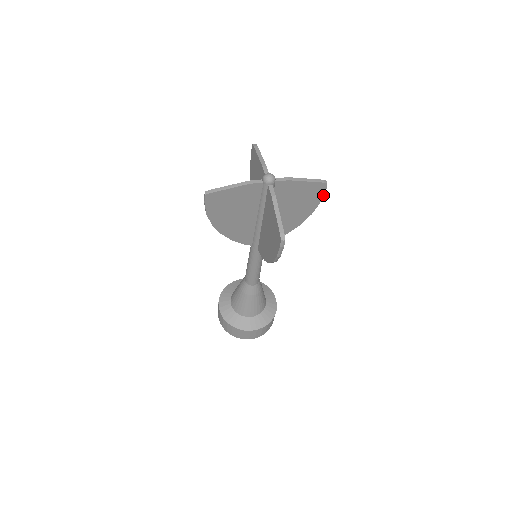
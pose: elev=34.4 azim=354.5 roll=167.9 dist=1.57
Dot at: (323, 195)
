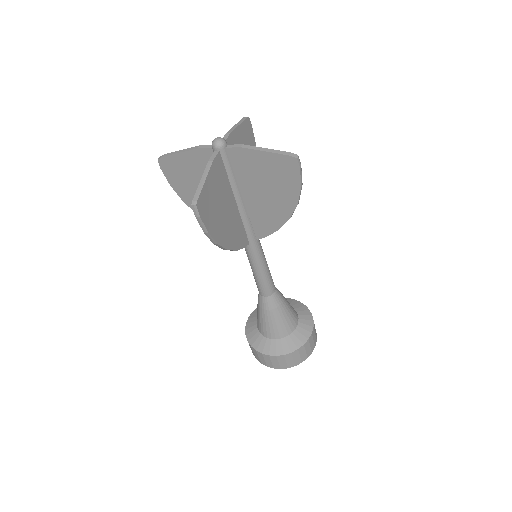
Dot at: (253, 134)
